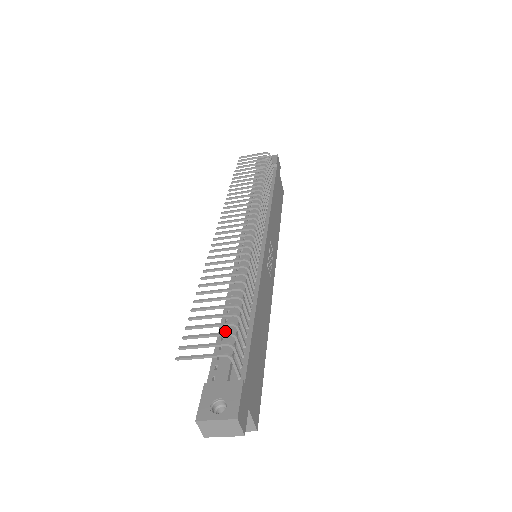
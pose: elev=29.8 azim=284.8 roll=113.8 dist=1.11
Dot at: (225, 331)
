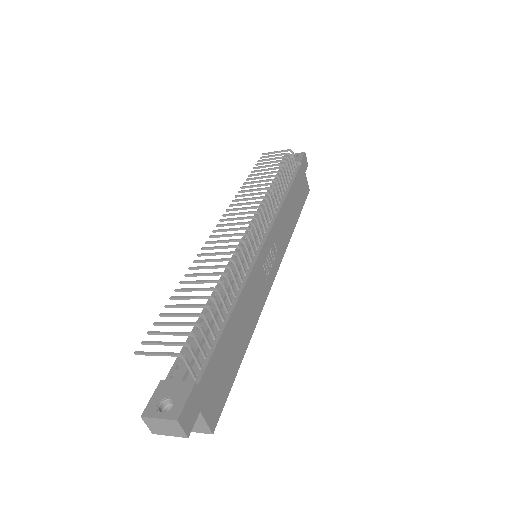
Dot at: (198, 330)
